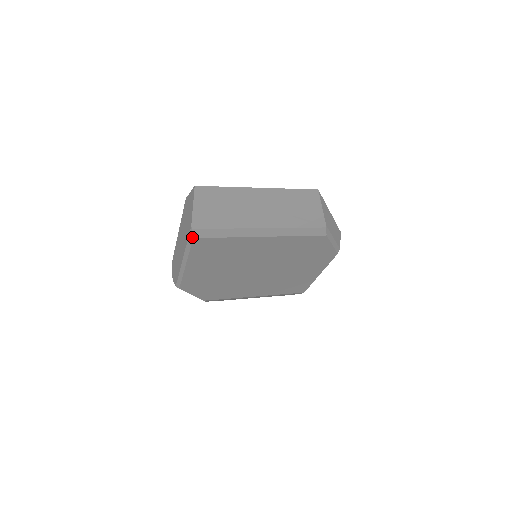
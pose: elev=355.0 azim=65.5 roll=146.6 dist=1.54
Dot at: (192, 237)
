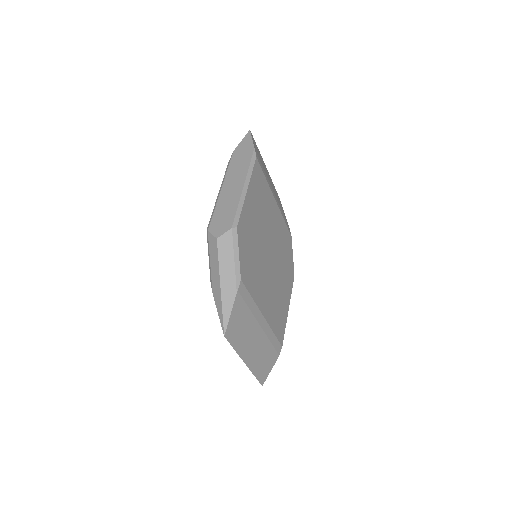
Dot at: (255, 156)
